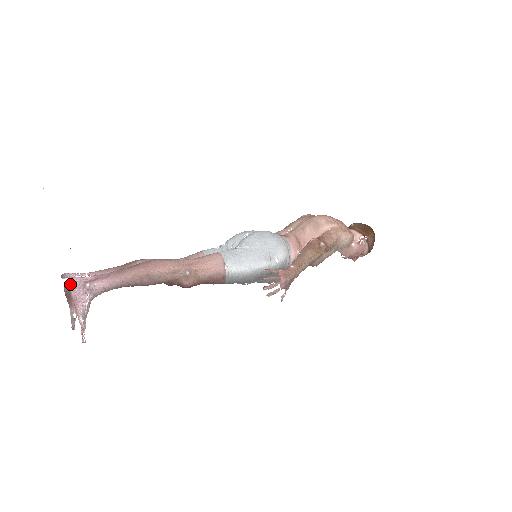
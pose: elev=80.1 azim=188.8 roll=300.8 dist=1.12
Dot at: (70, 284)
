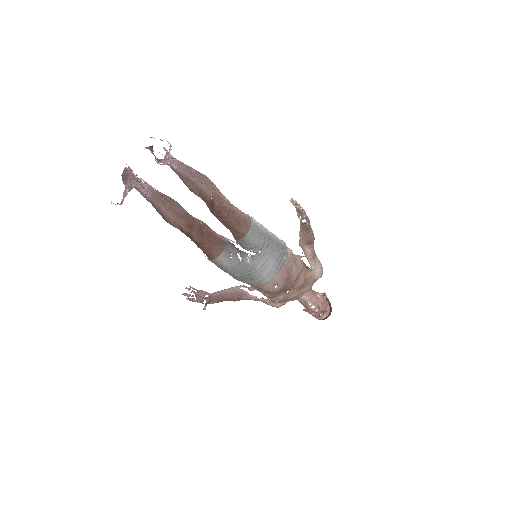
Dot at: occluded
